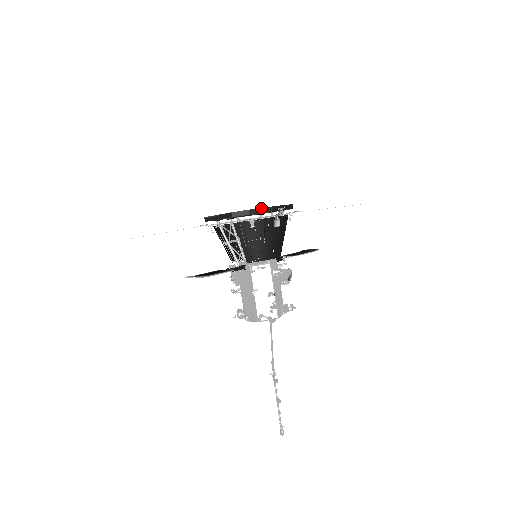
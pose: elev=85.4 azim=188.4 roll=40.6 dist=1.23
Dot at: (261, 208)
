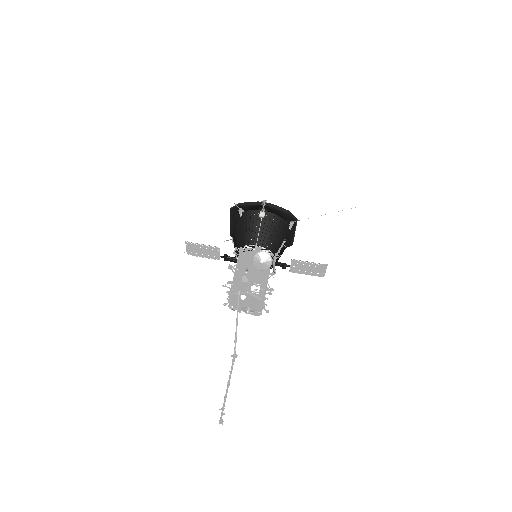
Dot at: (249, 202)
